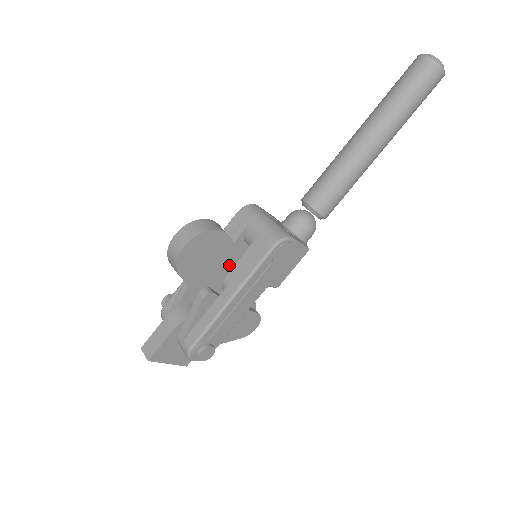
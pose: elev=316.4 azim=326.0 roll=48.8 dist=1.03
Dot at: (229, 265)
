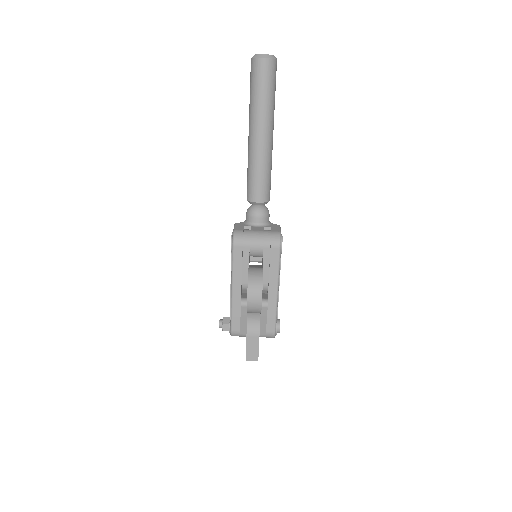
Dot at: occluded
